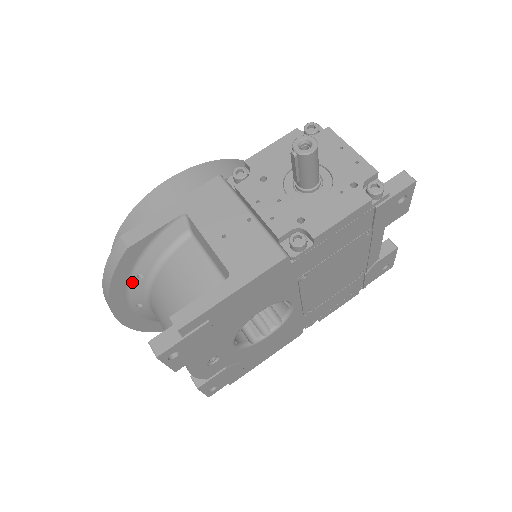
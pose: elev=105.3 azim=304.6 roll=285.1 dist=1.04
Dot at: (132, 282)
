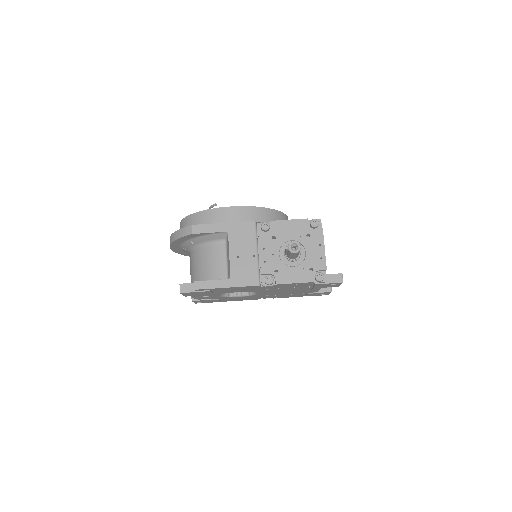
Dot at: (187, 242)
